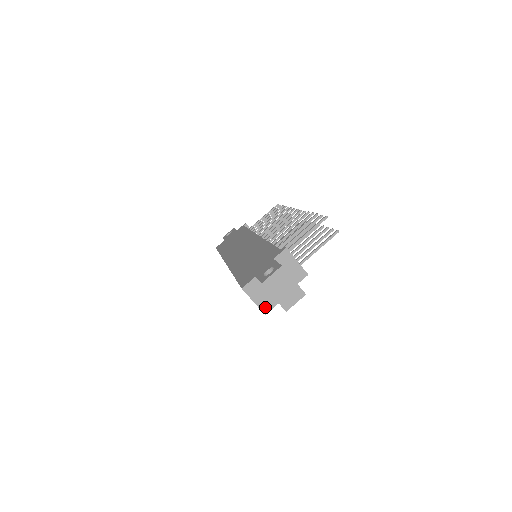
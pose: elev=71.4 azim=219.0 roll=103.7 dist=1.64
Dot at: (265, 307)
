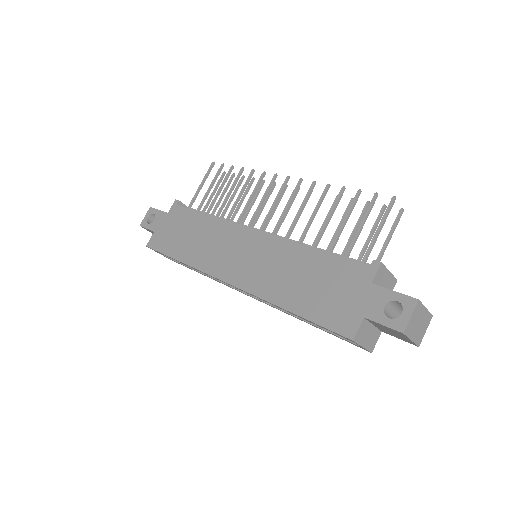
Dot at: (372, 345)
